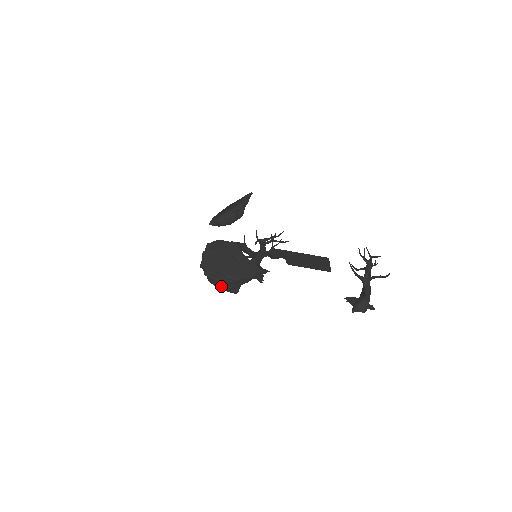
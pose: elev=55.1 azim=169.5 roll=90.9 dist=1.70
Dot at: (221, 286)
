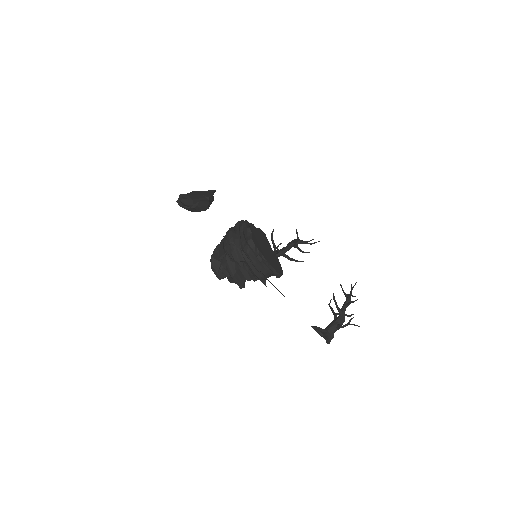
Dot at: (243, 273)
